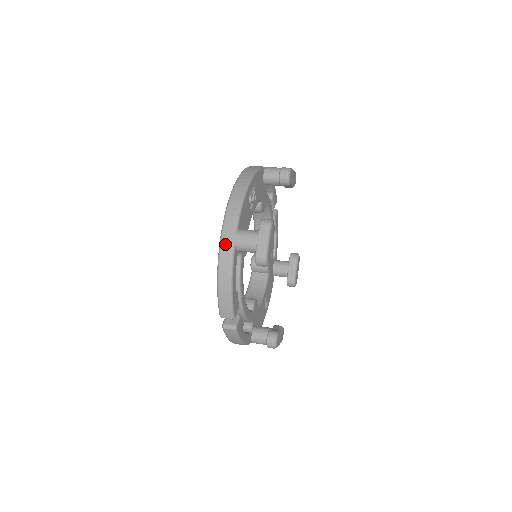
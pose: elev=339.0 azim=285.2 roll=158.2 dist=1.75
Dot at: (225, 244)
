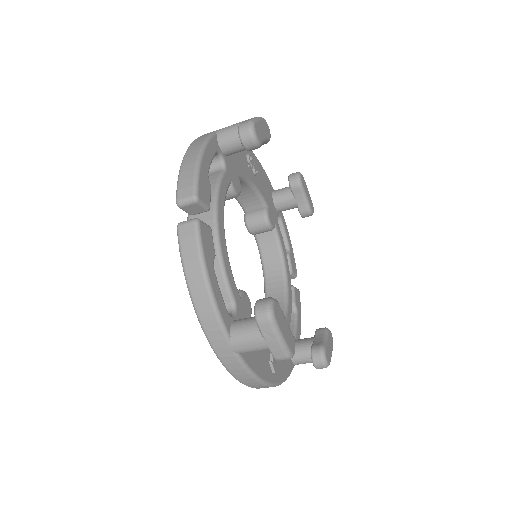
Dot at: occluded
